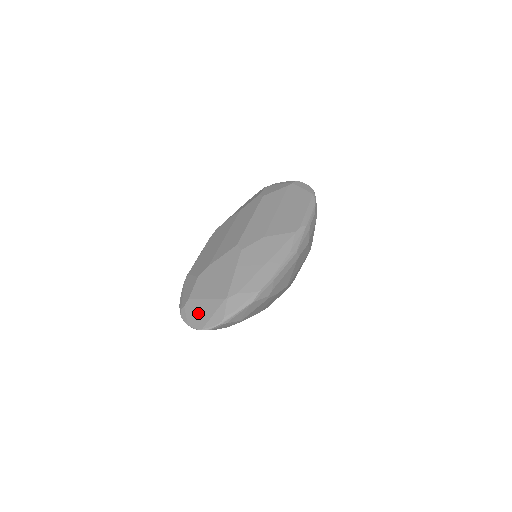
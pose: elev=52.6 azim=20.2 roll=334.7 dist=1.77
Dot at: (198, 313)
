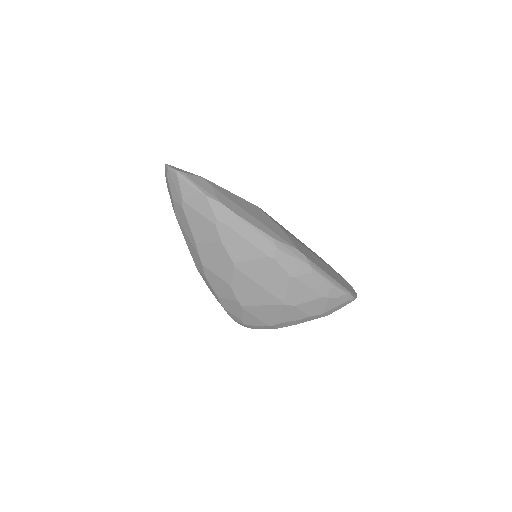
Dot at: occluded
